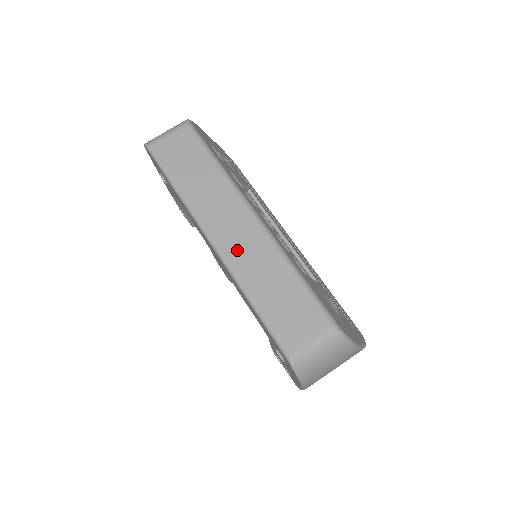
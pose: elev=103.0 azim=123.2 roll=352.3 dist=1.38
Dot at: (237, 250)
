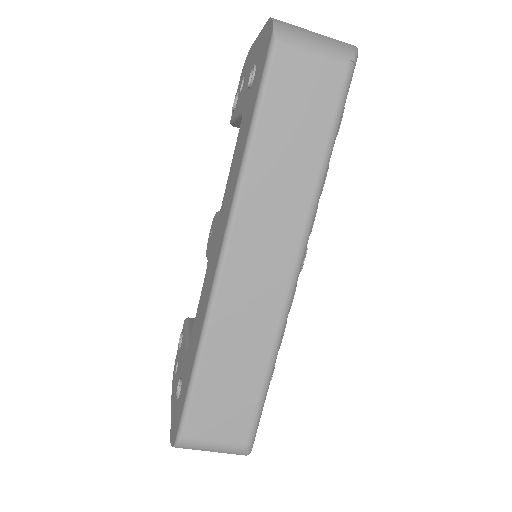
Dot at: (240, 291)
